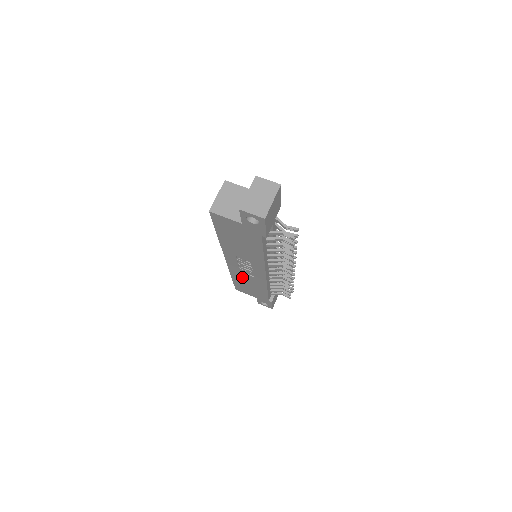
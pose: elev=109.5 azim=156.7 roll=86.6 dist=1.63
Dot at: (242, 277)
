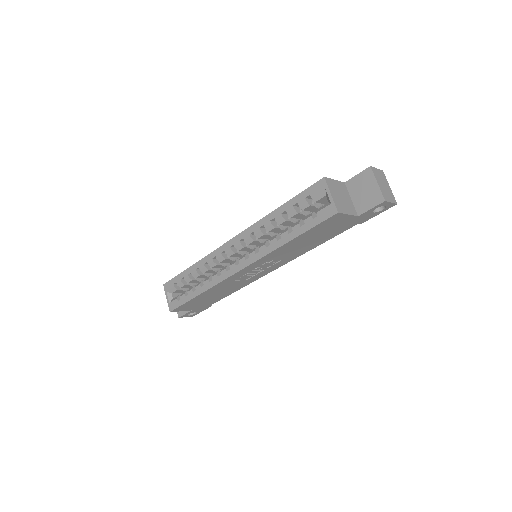
Dot at: (222, 288)
